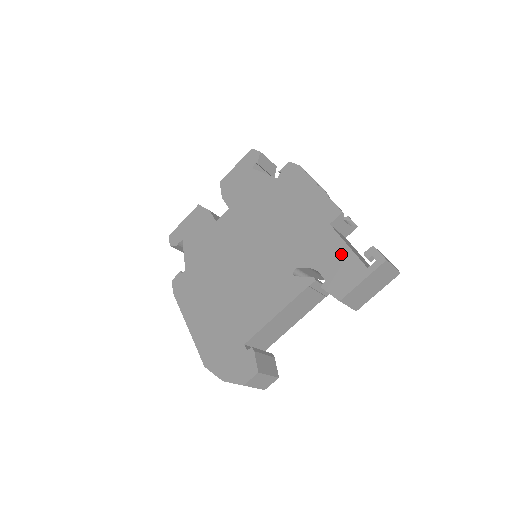
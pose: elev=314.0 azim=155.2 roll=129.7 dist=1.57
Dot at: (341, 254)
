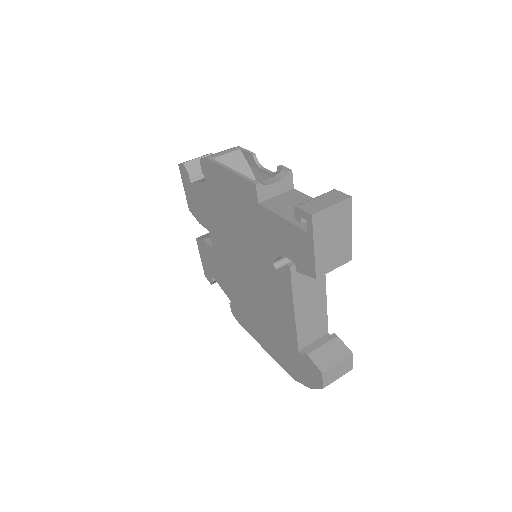
Dot at: (284, 230)
